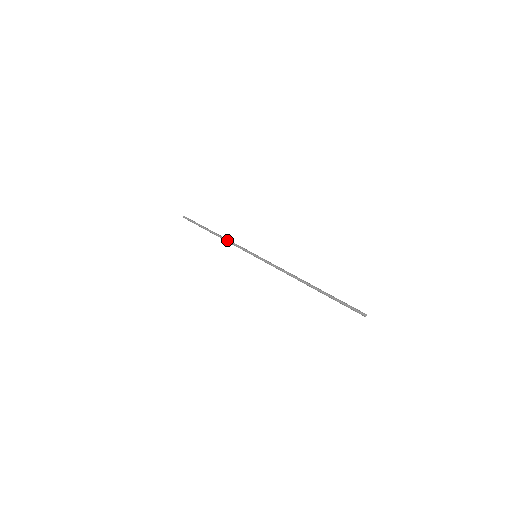
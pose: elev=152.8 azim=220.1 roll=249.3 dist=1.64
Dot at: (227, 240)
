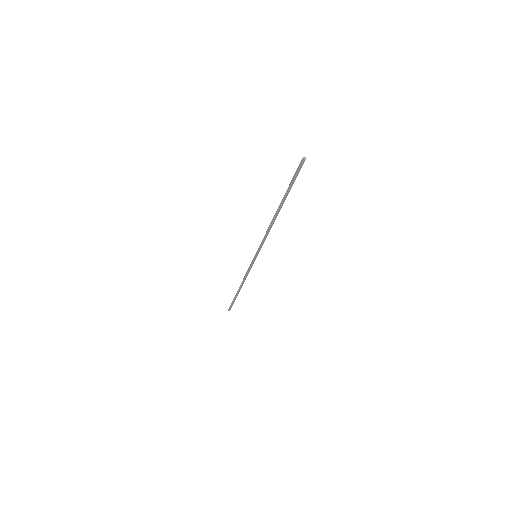
Dot at: (244, 277)
